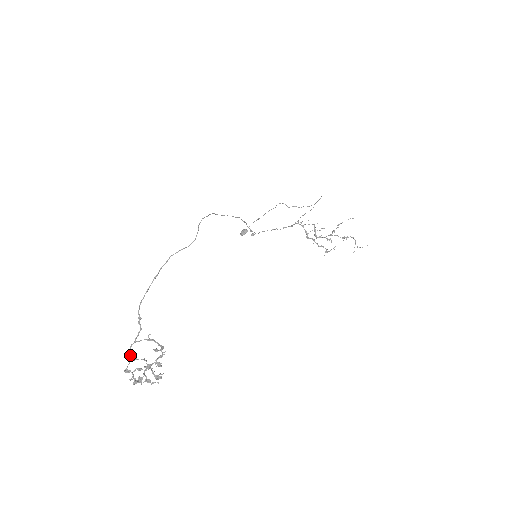
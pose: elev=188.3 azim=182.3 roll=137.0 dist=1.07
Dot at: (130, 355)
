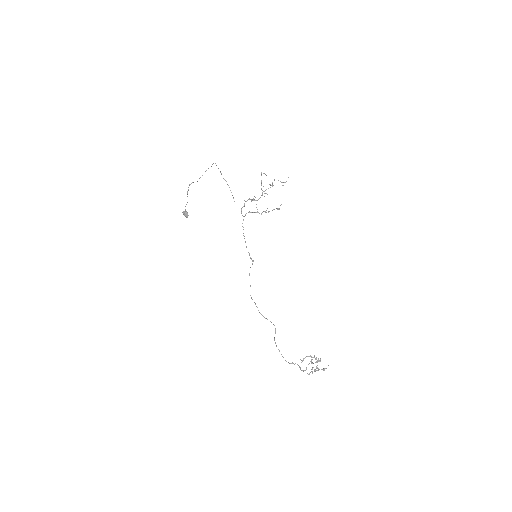
Dot at: occluded
